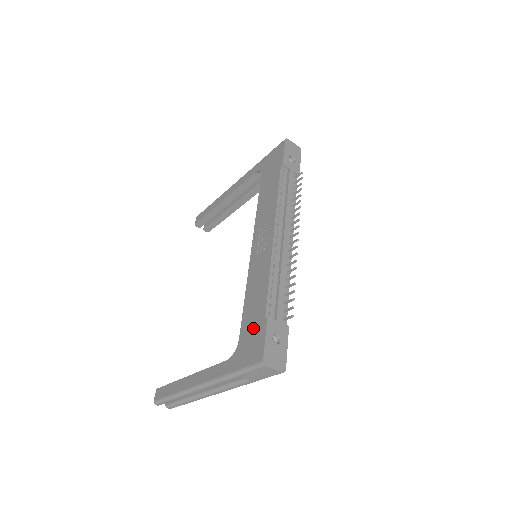
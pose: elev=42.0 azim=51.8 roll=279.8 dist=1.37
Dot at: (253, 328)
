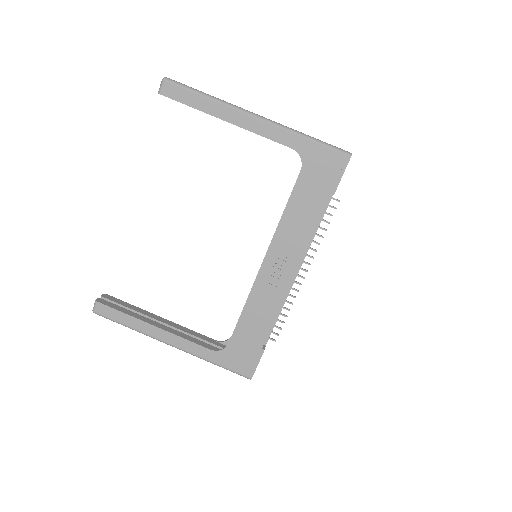
Dot at: (247, 348)
